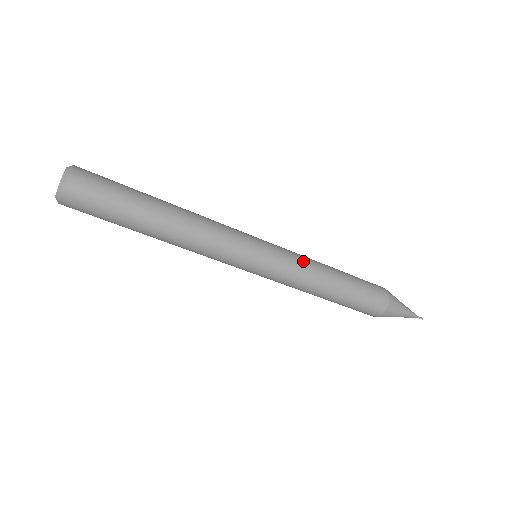
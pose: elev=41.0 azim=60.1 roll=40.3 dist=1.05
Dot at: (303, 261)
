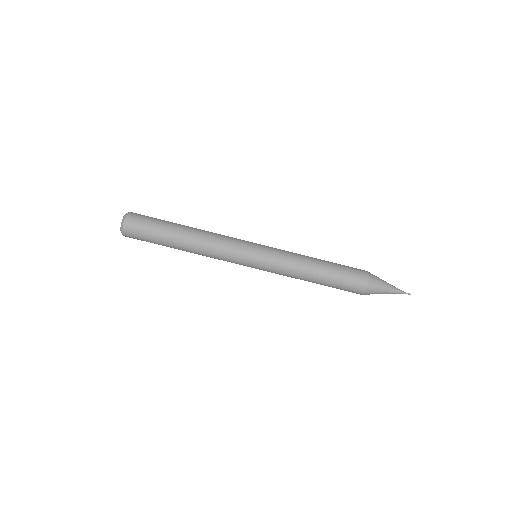
Dot at: (290, 253)
